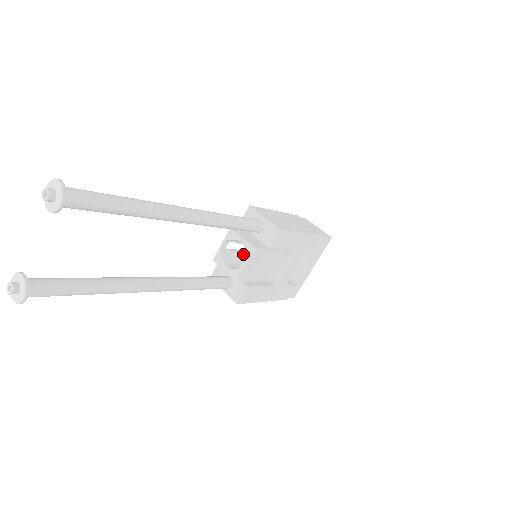
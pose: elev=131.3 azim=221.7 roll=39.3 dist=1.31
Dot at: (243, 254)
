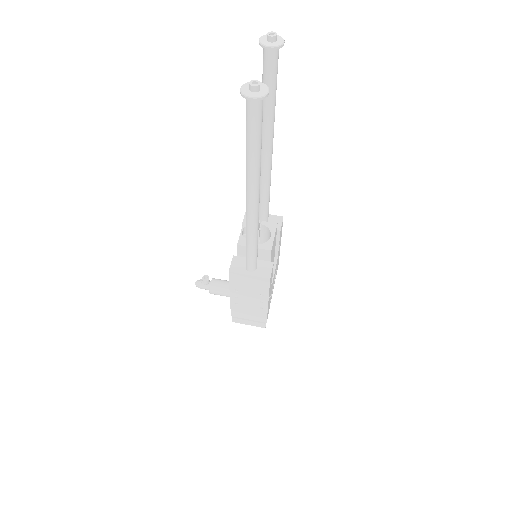
Dot at: occluded
